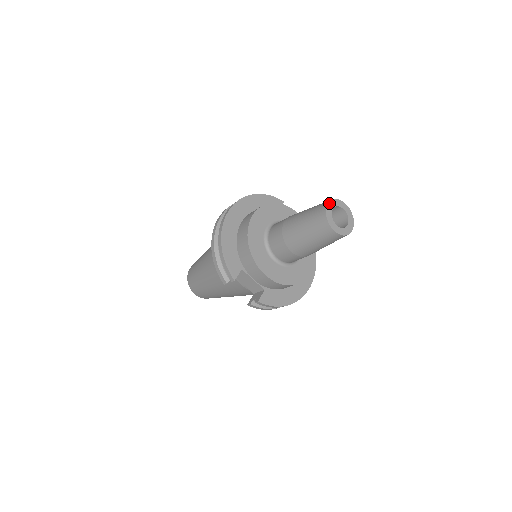
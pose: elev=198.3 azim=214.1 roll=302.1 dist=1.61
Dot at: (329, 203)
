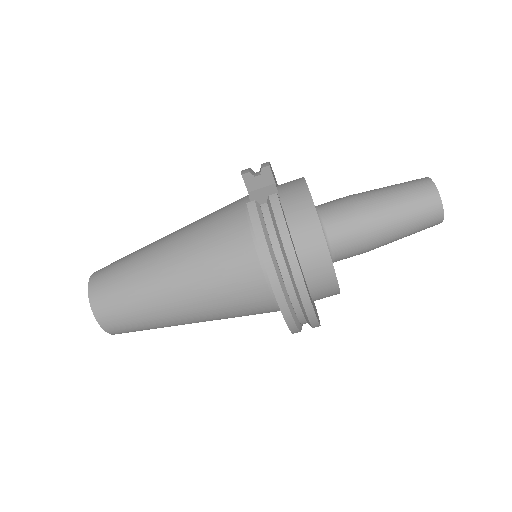
Dot at: occluded
